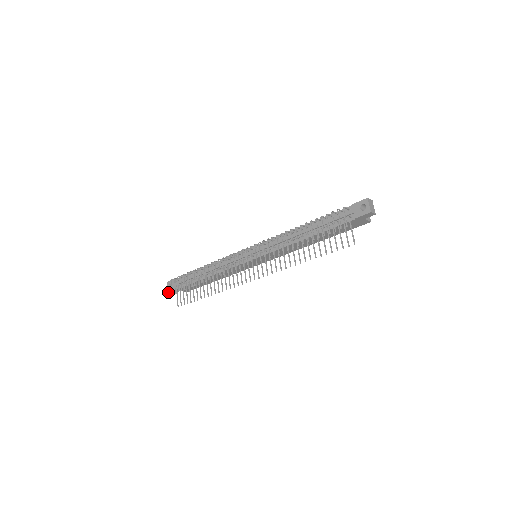
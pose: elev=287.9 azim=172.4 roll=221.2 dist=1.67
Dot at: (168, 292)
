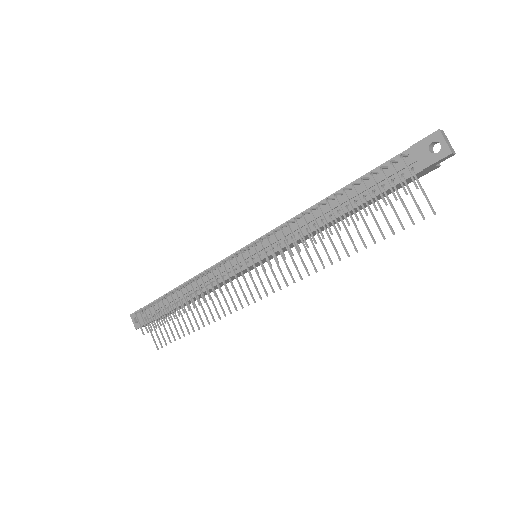
Dot at: (136, 329)
